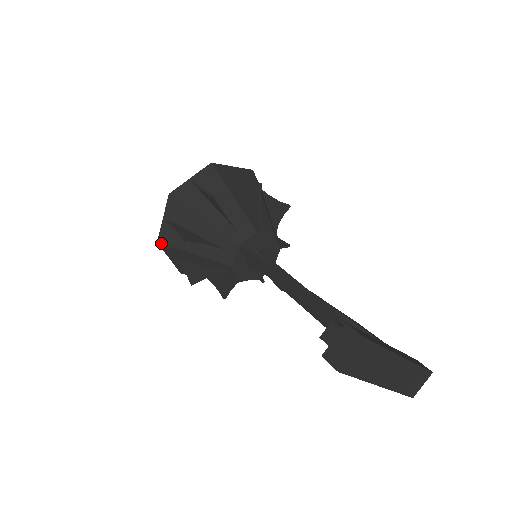
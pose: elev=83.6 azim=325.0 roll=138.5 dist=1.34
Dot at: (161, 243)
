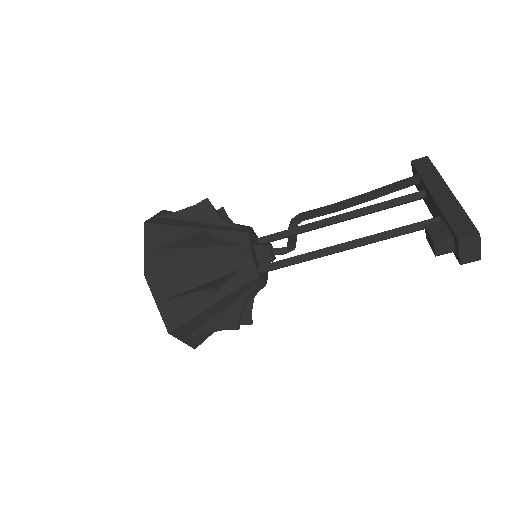
Dot at: occluded
